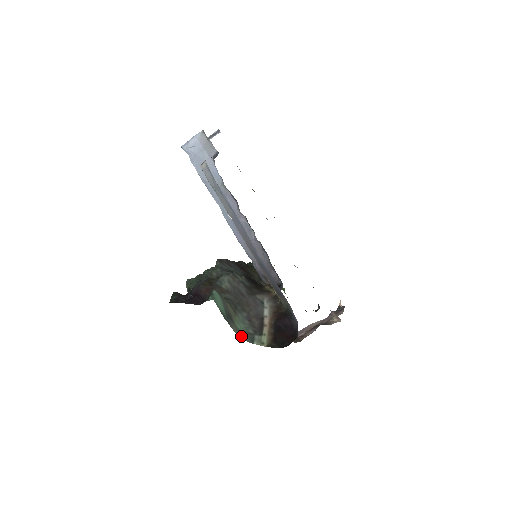
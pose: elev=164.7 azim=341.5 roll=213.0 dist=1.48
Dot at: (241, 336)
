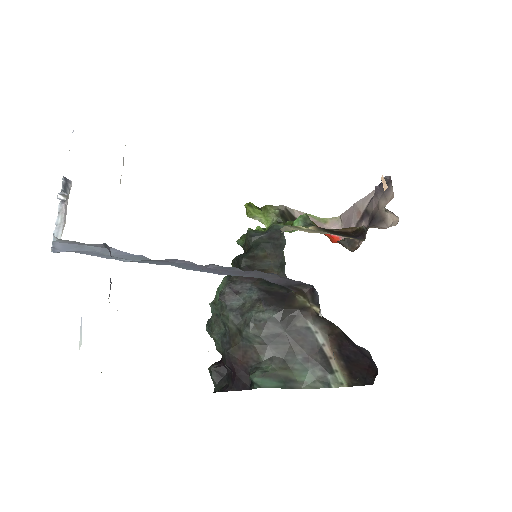
Dot at: (313, 387)
